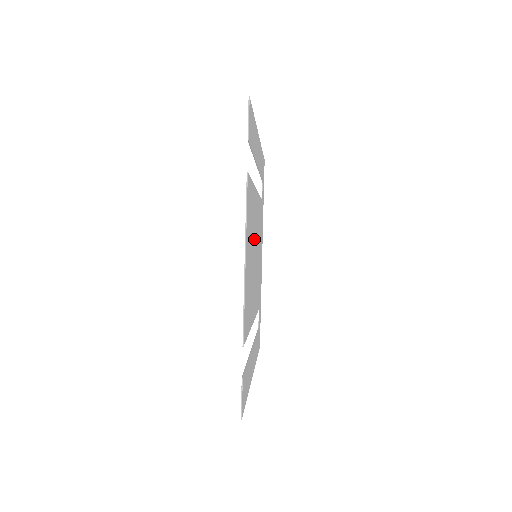
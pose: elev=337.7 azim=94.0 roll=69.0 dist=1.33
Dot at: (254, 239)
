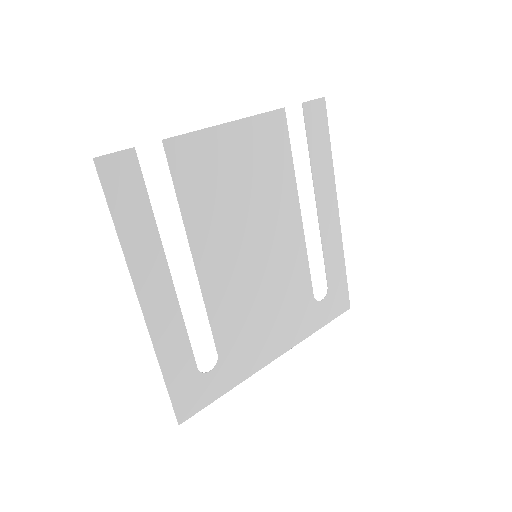
Dot at: (263, 216)
